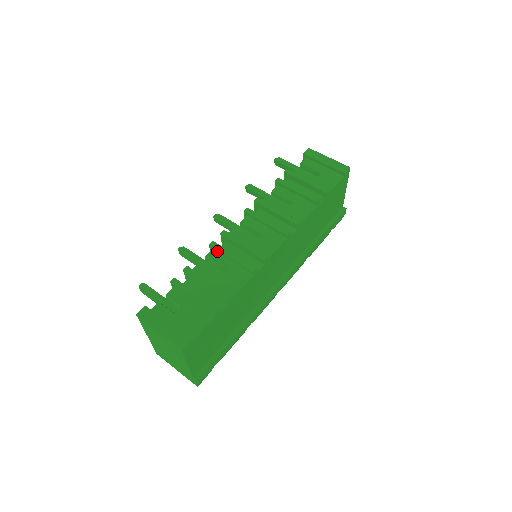
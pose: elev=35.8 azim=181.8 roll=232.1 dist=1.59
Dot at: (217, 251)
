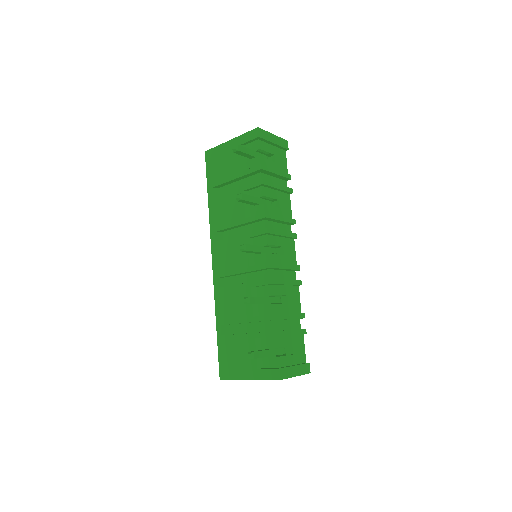
Dot at: (275, 285)
